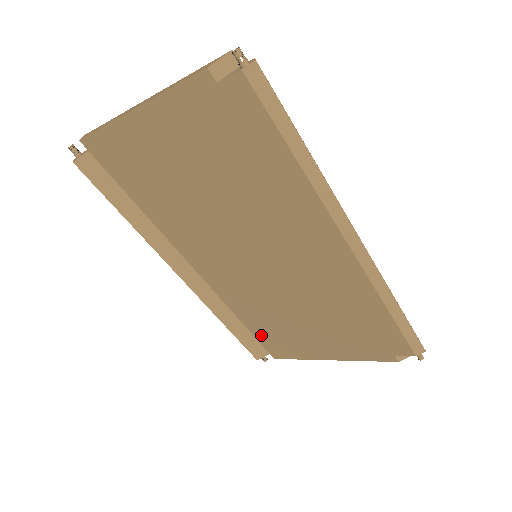
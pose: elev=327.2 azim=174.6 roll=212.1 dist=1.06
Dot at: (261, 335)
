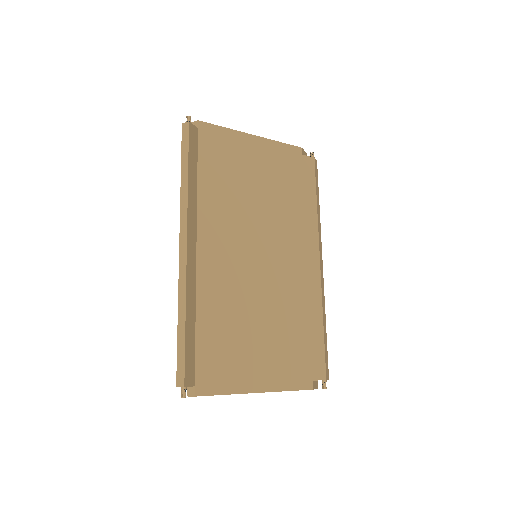
Dot at: (205, 350)
